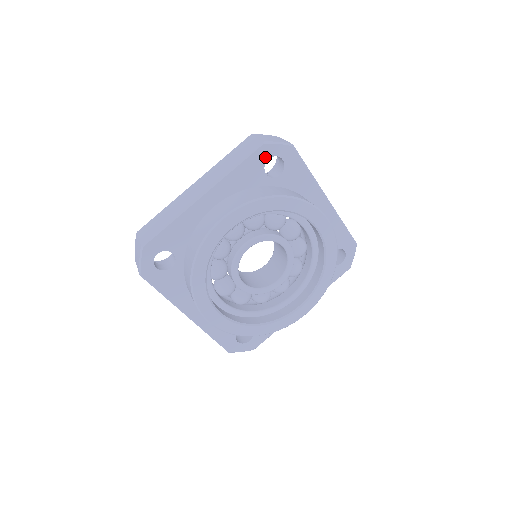
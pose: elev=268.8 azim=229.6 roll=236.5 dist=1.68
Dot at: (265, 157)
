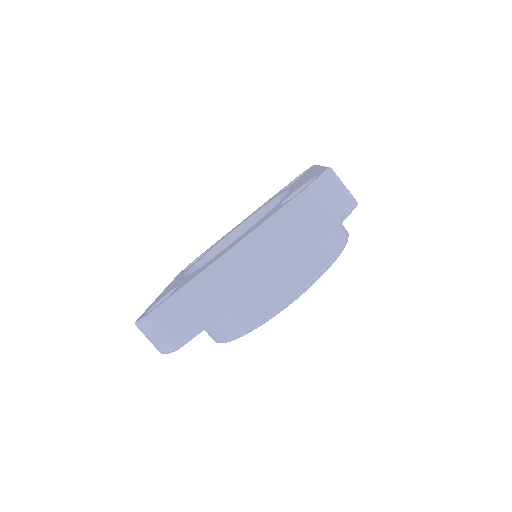
Dot at: occluded
